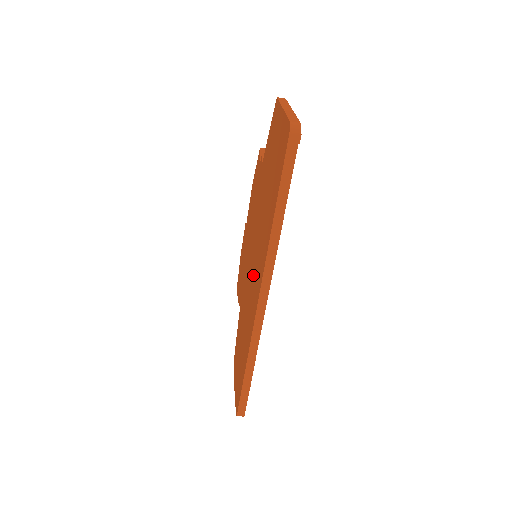
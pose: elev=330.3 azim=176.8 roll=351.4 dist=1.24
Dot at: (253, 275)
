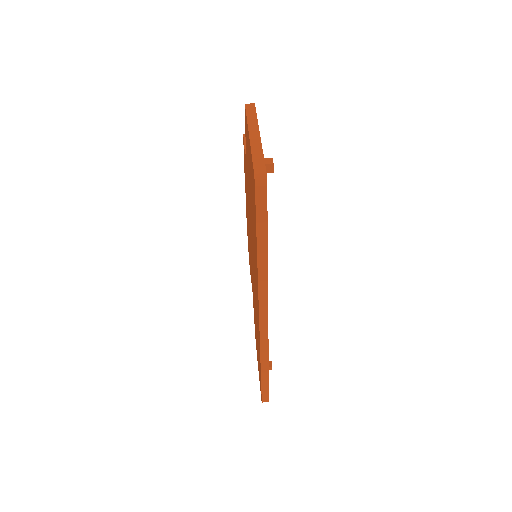
Dot at: (254, 283)
